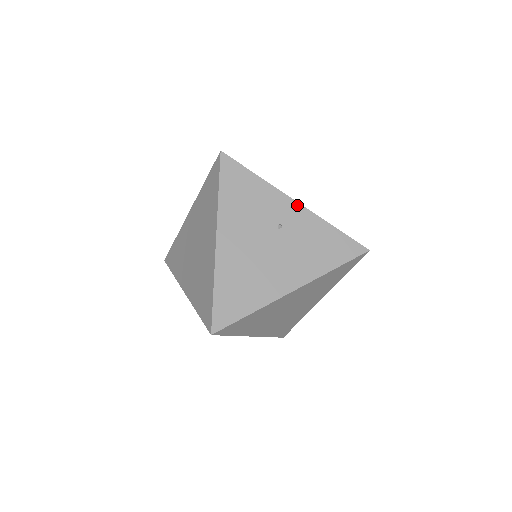
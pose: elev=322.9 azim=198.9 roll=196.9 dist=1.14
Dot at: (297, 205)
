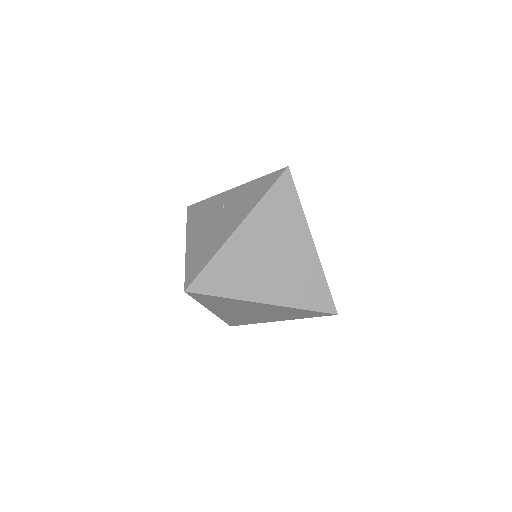
Dot at: (233, 190)
